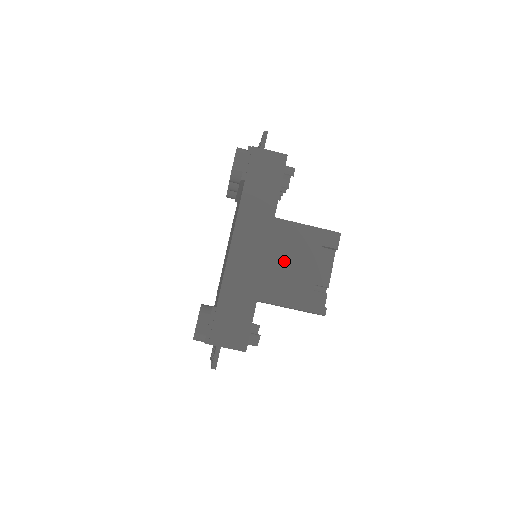
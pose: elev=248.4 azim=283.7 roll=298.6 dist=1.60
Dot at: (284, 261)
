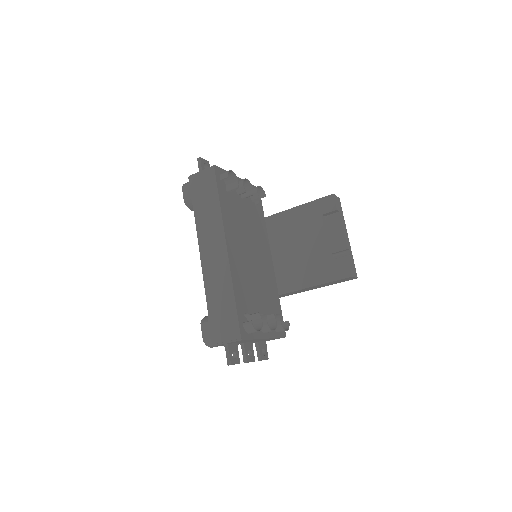
Dot at: (295, 247)
